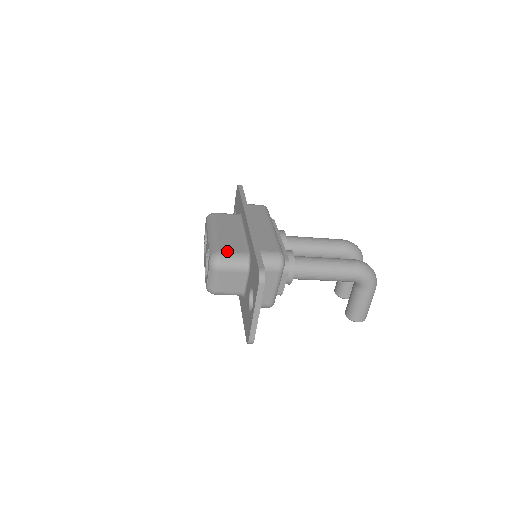
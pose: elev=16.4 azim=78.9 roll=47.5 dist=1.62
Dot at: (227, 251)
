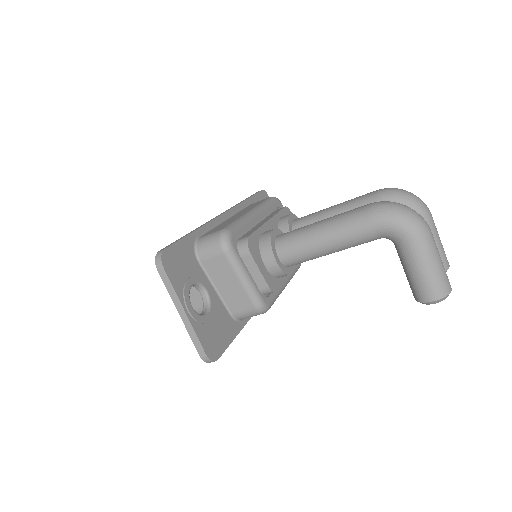
Dot at: occluded
